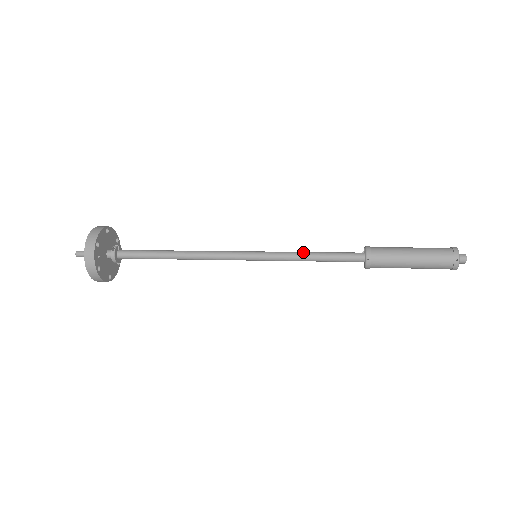
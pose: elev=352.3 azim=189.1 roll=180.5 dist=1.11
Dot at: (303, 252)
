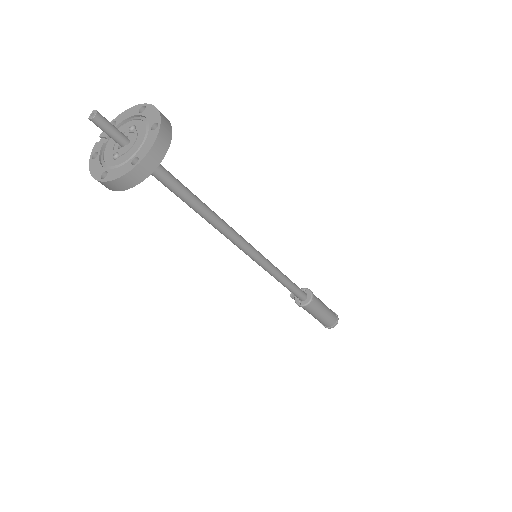
Dot at: occluded
